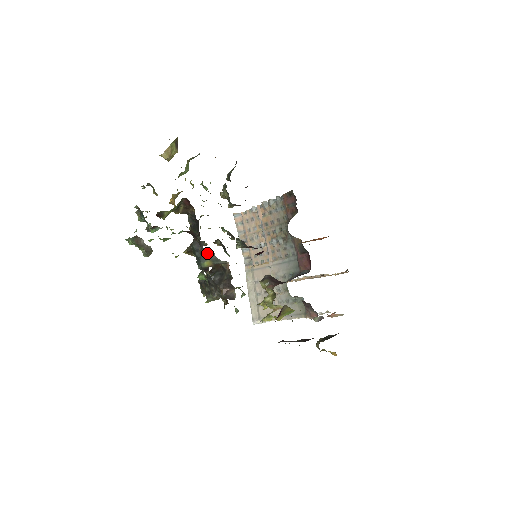
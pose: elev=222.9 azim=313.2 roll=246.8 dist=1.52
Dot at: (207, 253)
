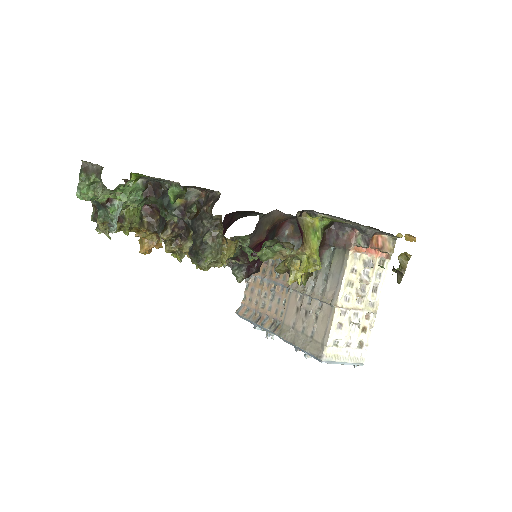
Dot at: occluded
